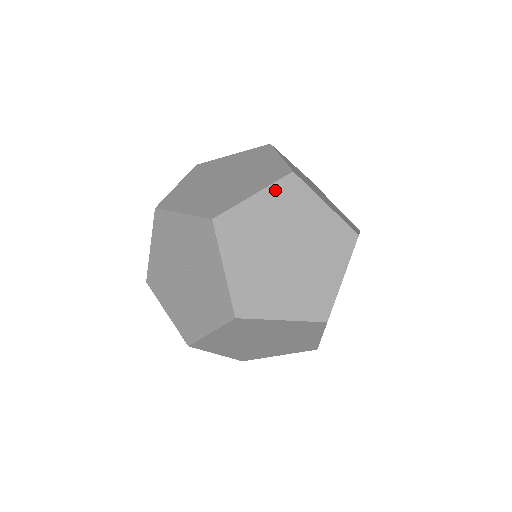
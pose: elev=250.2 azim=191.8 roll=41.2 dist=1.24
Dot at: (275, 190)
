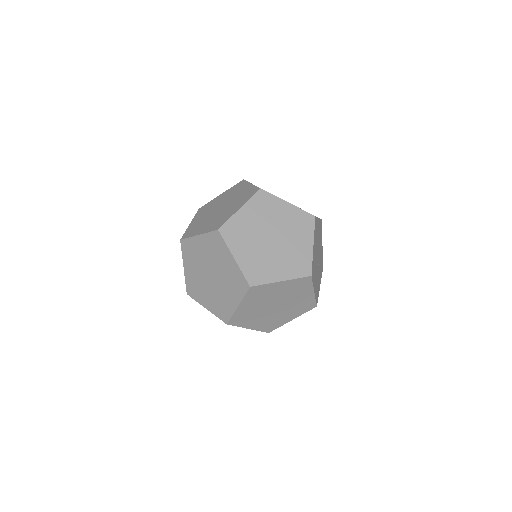
Dot at: (231, 189)
